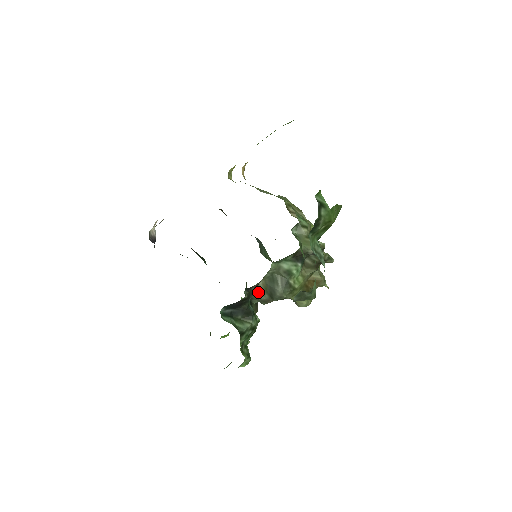
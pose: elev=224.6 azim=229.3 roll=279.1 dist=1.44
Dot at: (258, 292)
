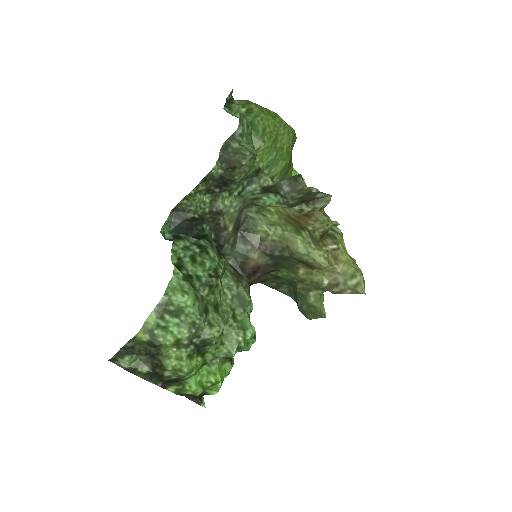
Dot at: (228, 240)
